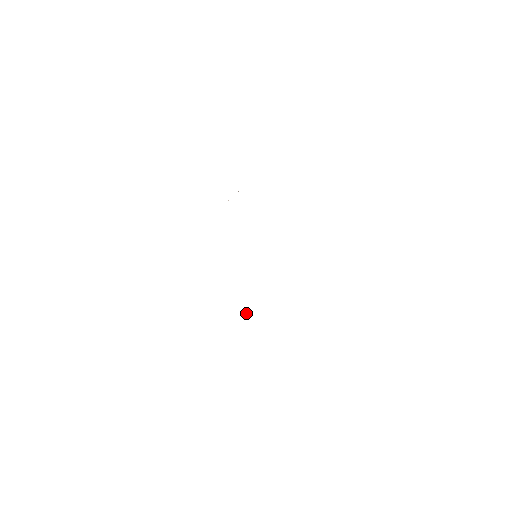
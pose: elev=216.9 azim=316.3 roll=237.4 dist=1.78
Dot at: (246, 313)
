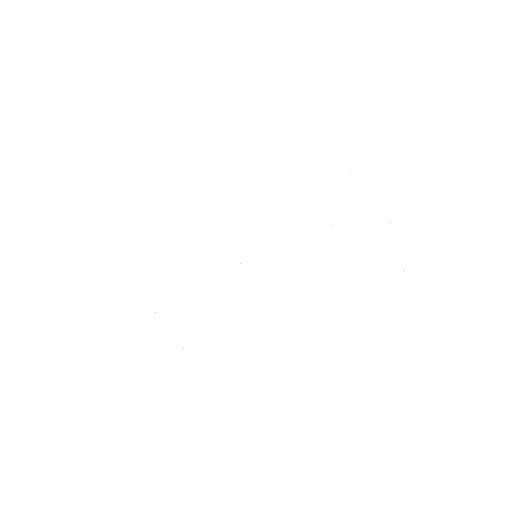
Dot at: occluded
